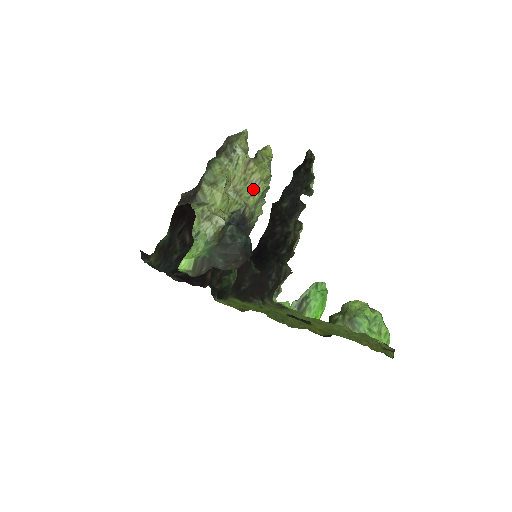
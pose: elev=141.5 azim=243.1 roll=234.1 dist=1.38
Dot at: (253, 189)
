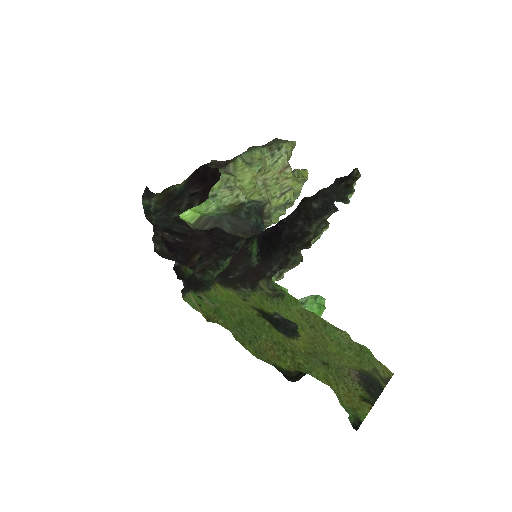
Dot at: (281, 192)
